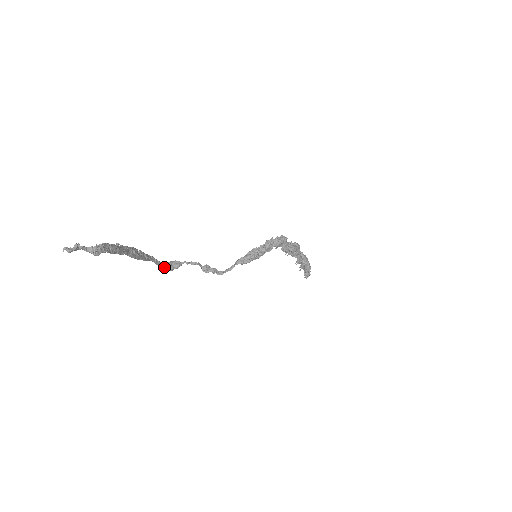
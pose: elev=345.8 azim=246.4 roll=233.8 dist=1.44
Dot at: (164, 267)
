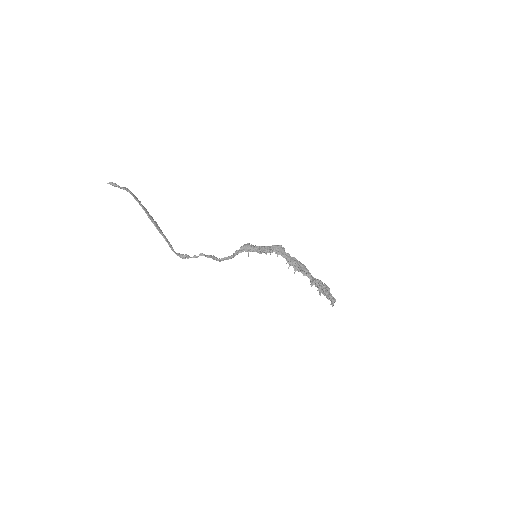
Dot at: (175, 253)
